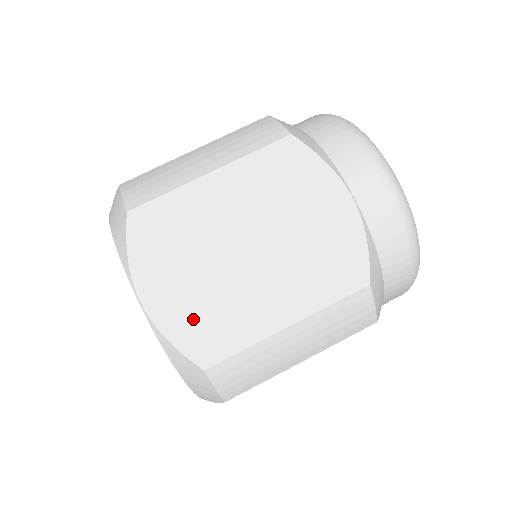
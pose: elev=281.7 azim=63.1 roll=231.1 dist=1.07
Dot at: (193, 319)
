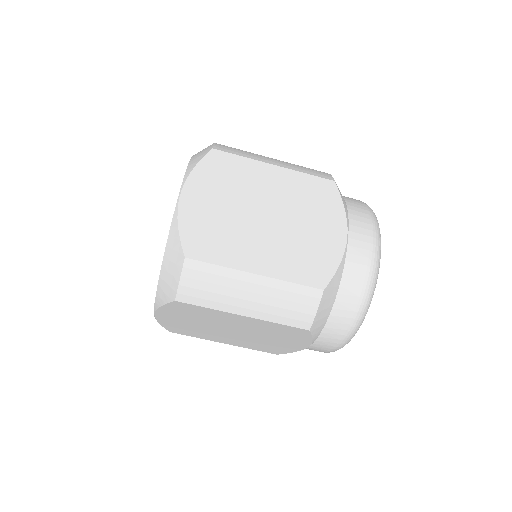
Dot at: (179, 326)
